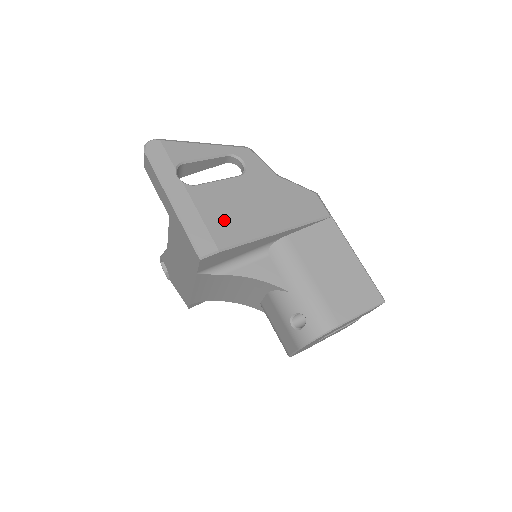
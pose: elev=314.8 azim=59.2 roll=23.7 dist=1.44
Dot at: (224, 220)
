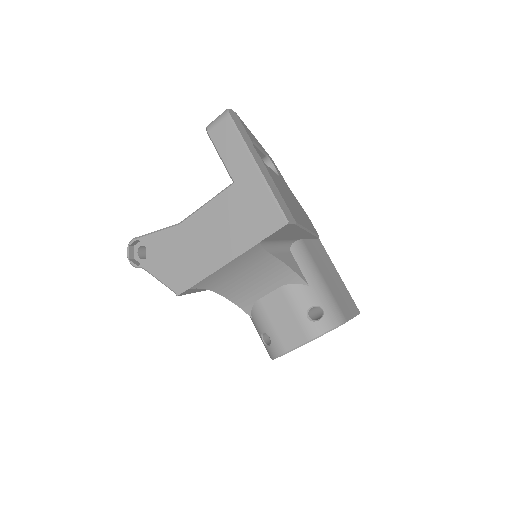
Dot at: occluded
